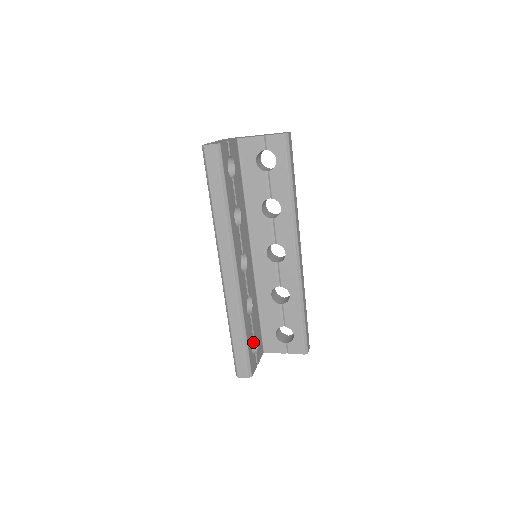
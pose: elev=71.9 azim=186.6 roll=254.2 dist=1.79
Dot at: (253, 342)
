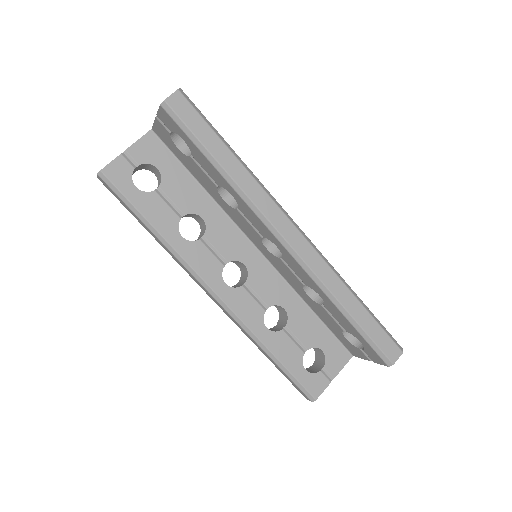
Dot at: (320, 351)
